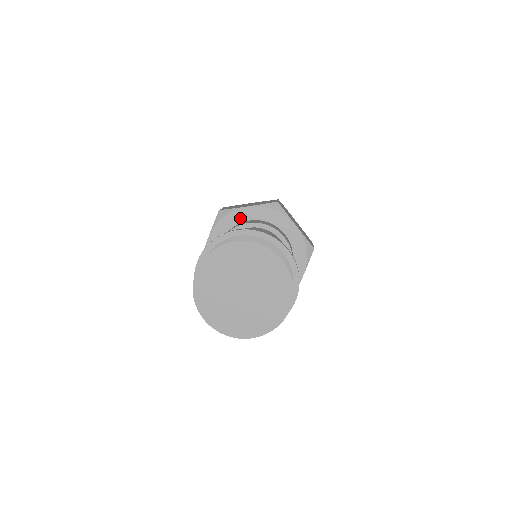
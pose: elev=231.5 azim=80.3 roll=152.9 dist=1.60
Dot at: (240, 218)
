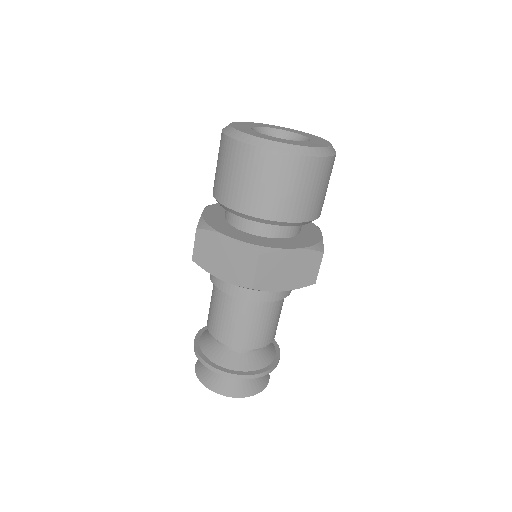
Dot at: occluded
